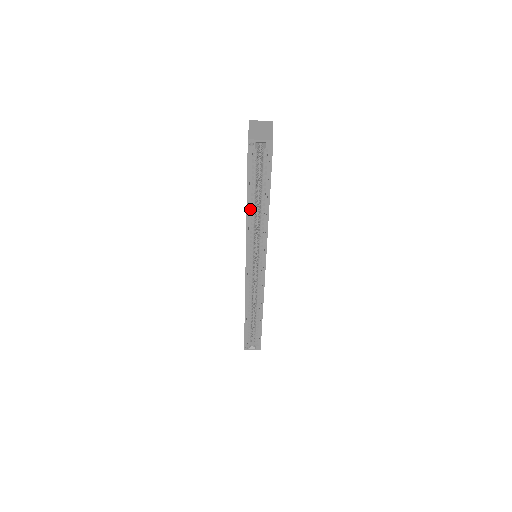
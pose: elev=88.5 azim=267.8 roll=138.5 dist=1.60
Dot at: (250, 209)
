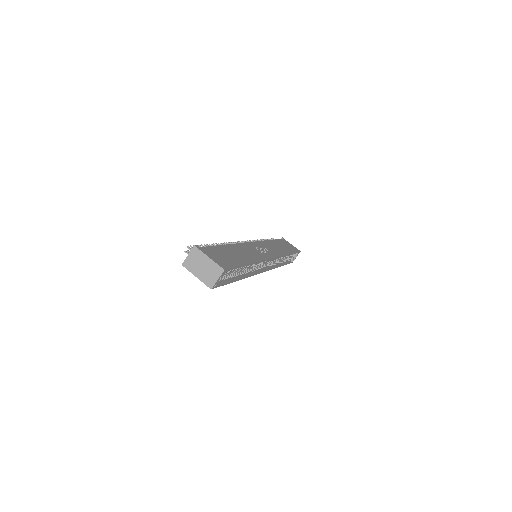
Dot at: (240, 276)
